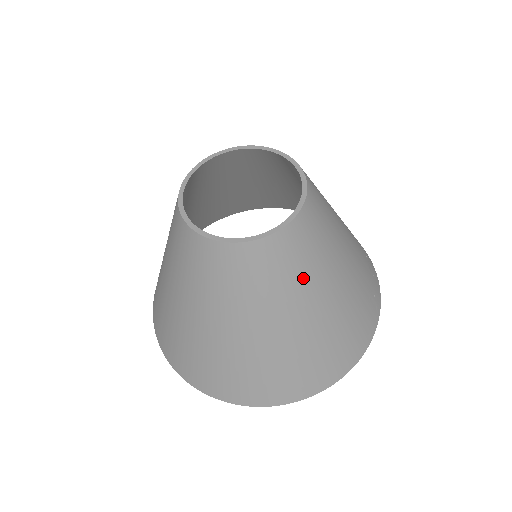
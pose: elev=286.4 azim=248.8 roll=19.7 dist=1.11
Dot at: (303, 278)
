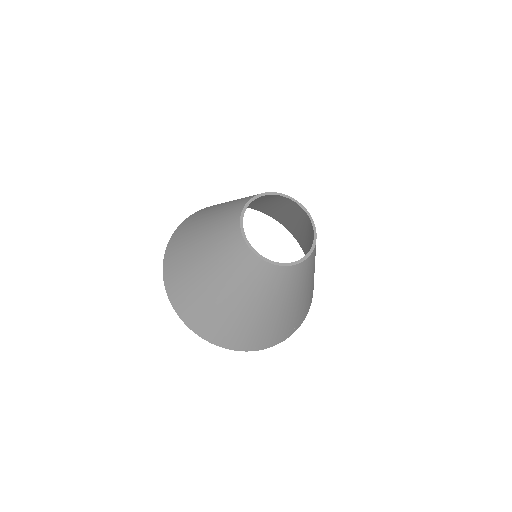
Dot at: (268, 293)
